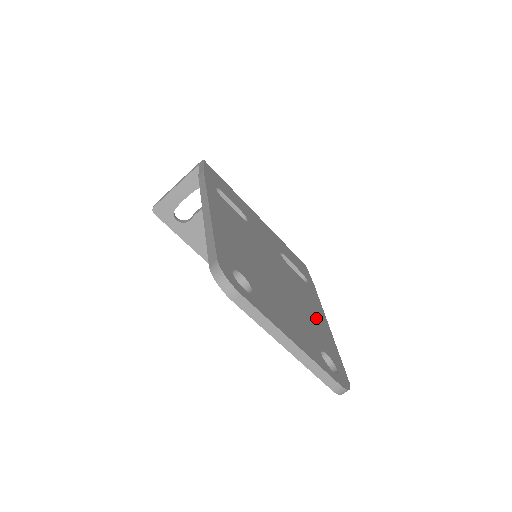
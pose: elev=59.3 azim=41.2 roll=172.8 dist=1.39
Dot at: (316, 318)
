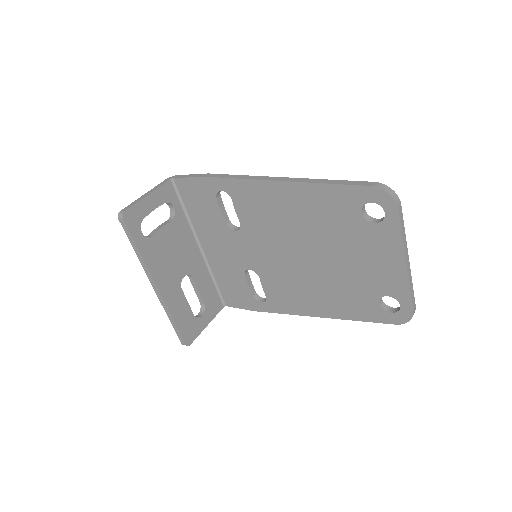
Dot at: occluded
